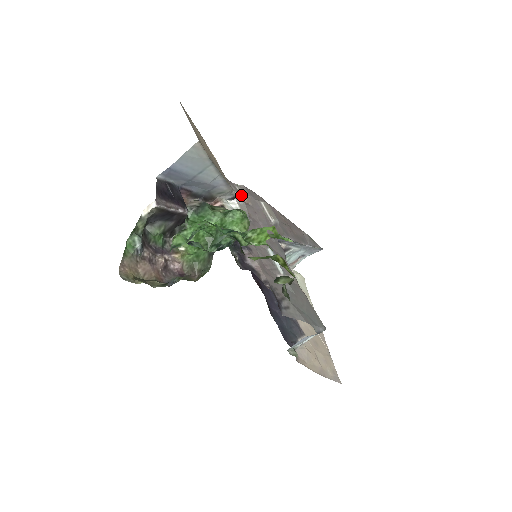
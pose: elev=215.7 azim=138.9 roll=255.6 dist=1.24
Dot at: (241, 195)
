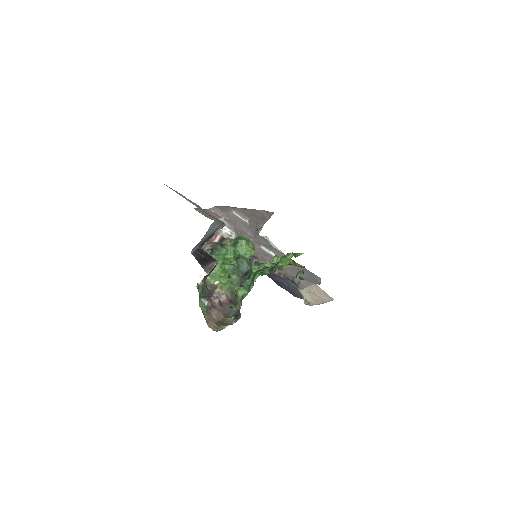
Dot at: (218, 215)
